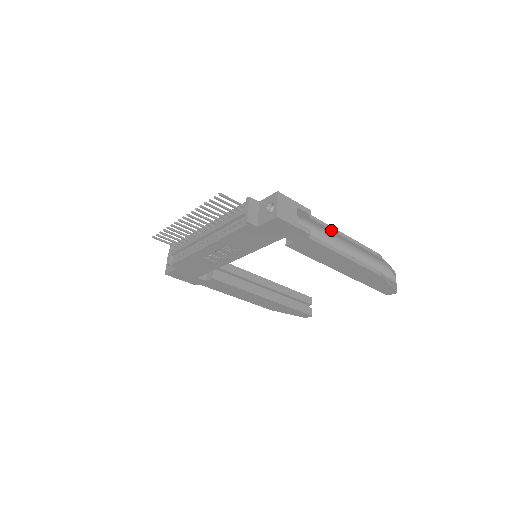
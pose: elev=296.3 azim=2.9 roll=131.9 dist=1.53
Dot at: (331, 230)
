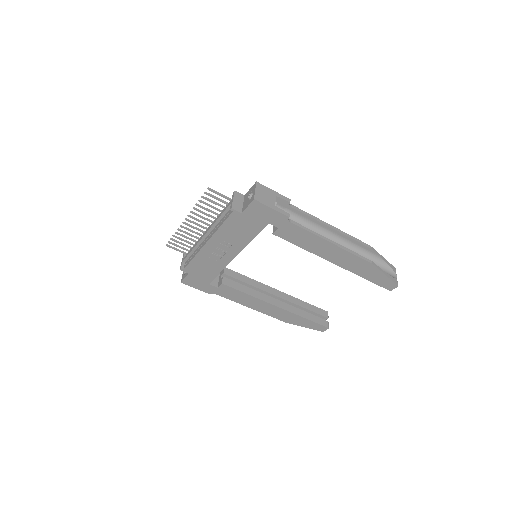
Dot at: (315, 220)
